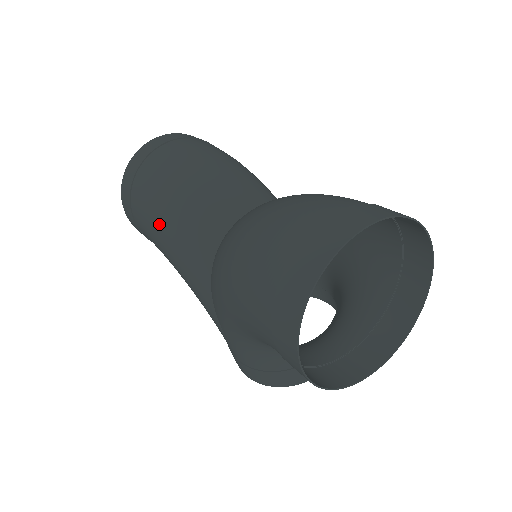
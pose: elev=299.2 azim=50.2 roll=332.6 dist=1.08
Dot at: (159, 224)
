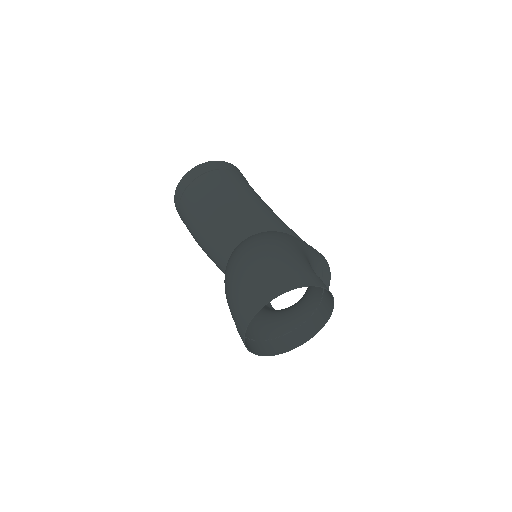
Dot at: (197, 242)
